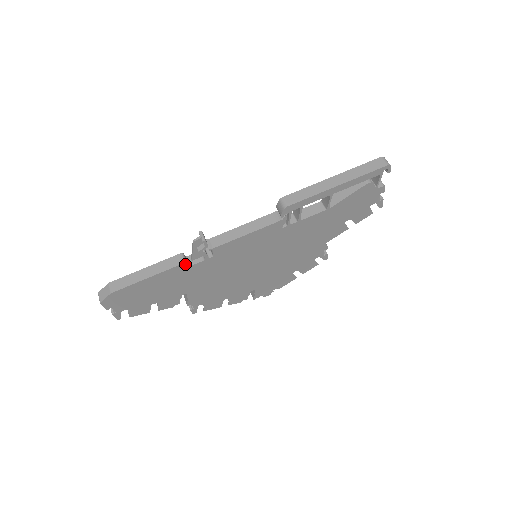
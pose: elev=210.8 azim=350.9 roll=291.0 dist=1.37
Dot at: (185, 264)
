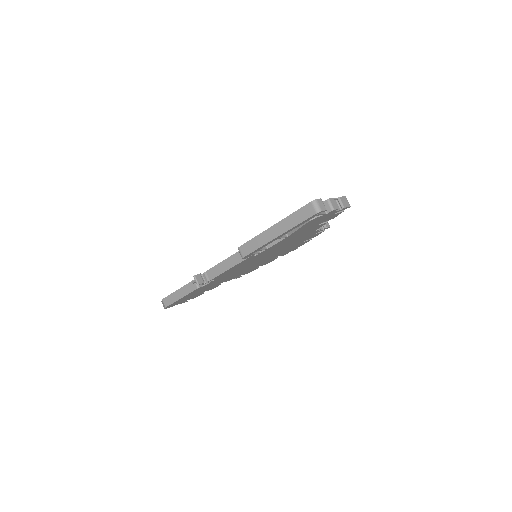
Dot at: (199, 288)
